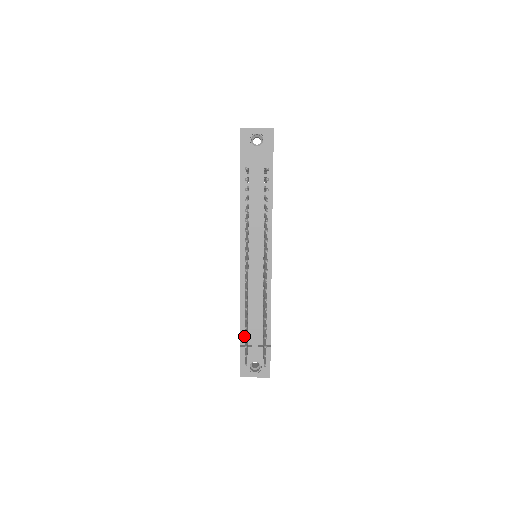
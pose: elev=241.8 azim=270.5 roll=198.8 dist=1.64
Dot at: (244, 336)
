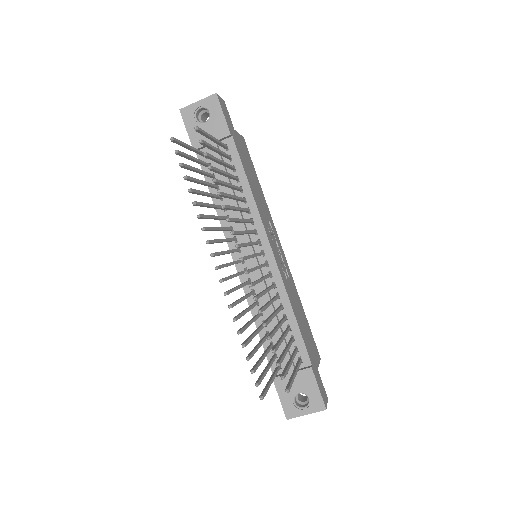
Dot at: (274, 363)
